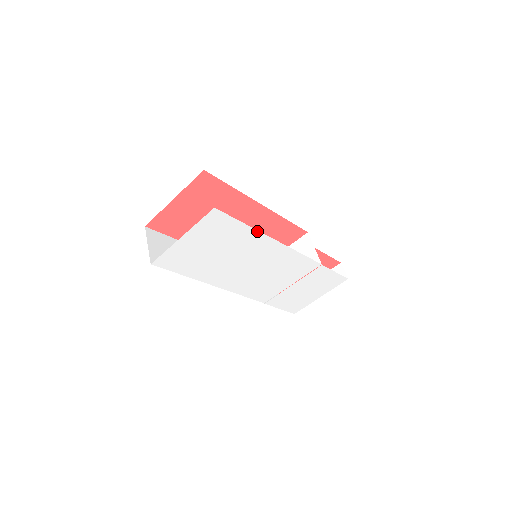
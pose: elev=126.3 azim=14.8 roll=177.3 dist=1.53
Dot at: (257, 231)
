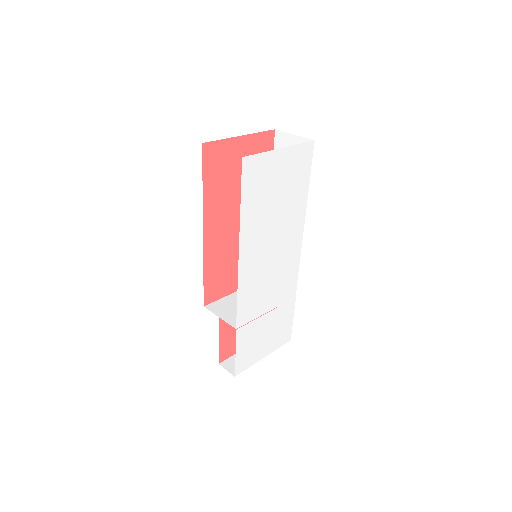
Dot at: (306, 201)
